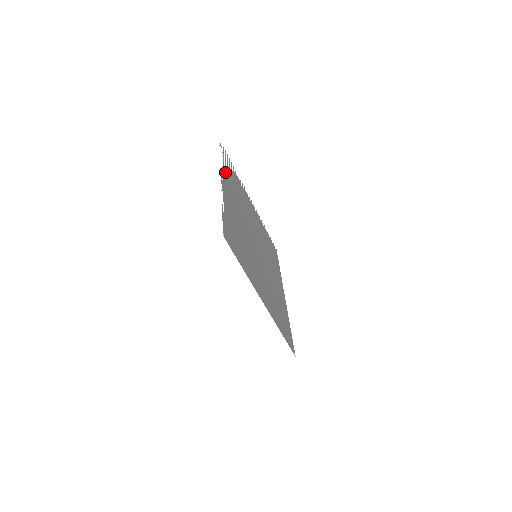
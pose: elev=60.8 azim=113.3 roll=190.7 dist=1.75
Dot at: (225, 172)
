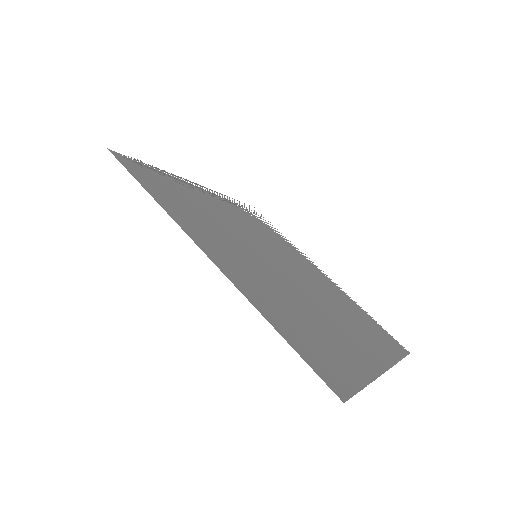
Dot at: occluded
